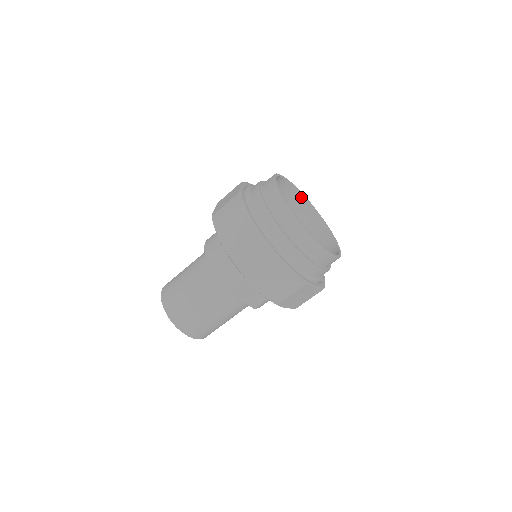
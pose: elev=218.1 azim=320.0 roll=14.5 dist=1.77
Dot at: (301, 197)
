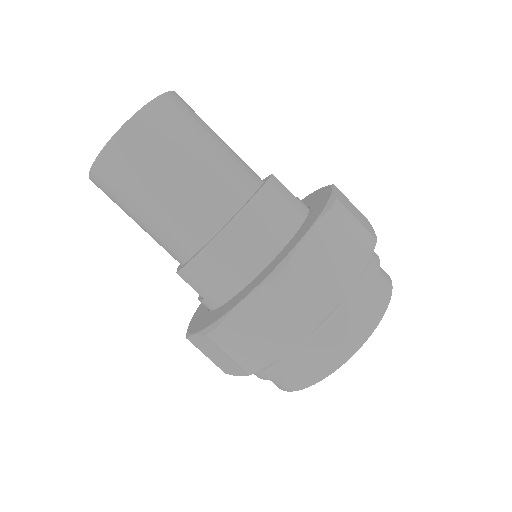
Dot at: occluded
